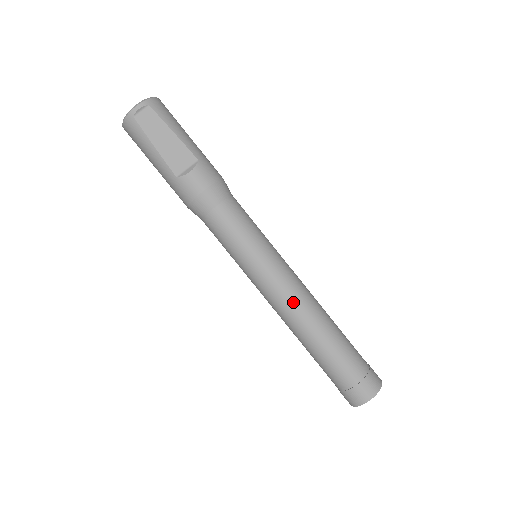
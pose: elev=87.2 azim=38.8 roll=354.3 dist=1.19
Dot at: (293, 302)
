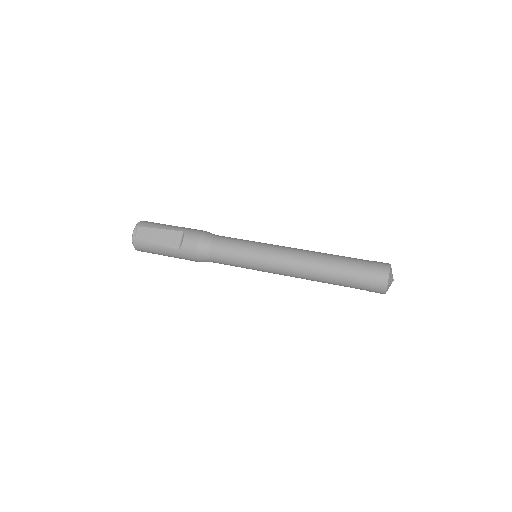
Dot at: (293, 261)
